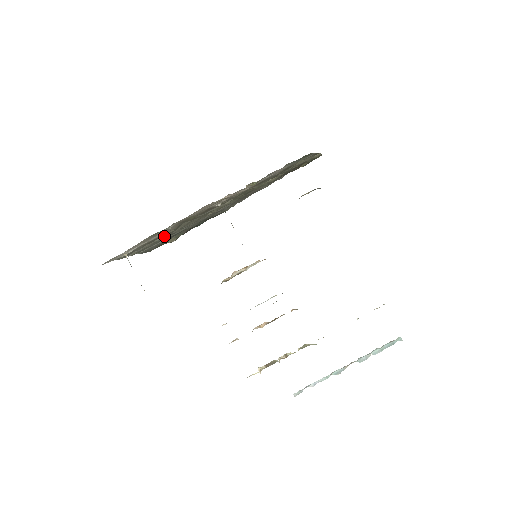
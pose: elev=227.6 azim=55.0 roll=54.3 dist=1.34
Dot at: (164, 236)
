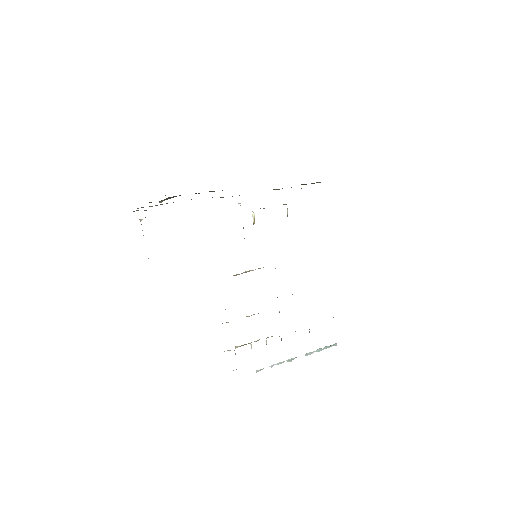
Dot at: occluded
